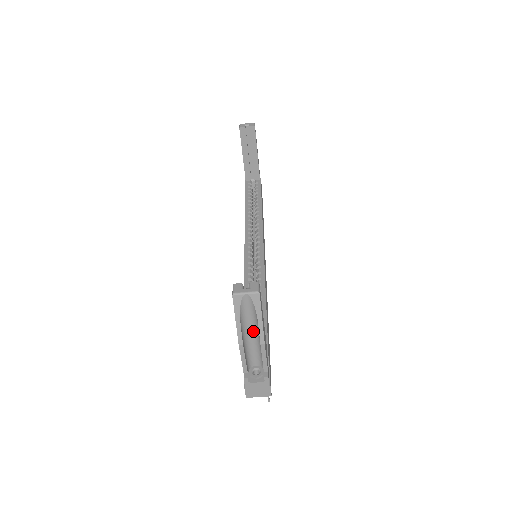
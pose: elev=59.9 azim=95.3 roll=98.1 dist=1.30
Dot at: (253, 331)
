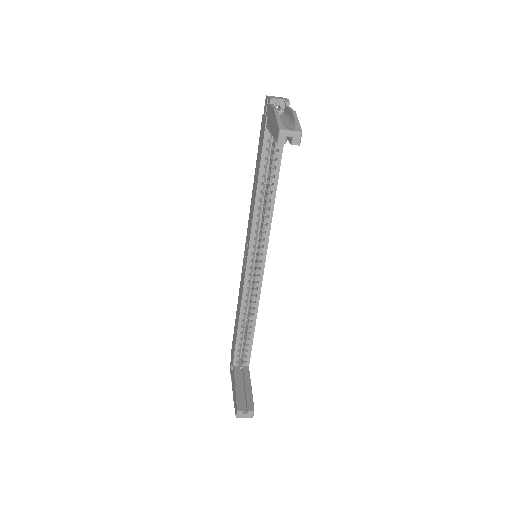
Dot at: occluded
